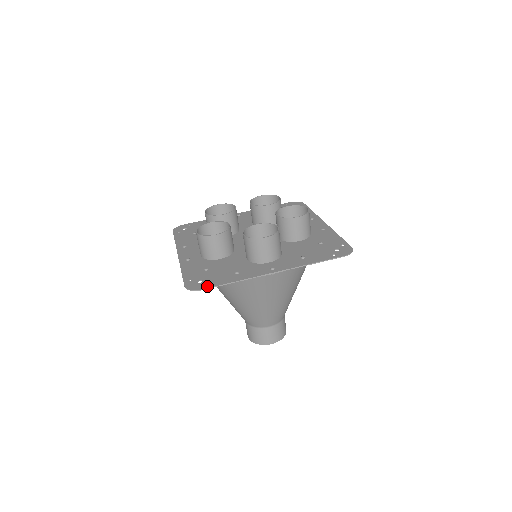
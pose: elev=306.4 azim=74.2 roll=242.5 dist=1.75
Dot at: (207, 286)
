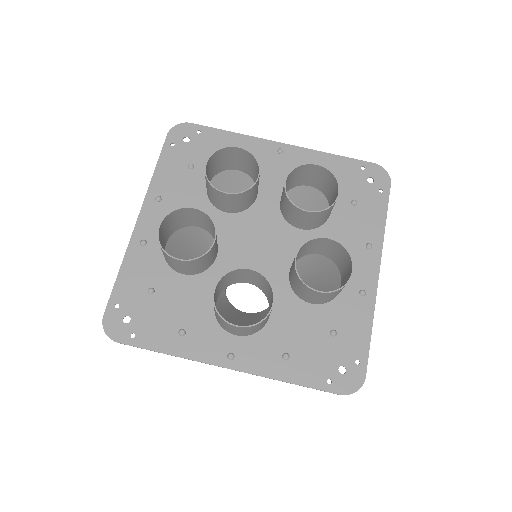
Dot at: (128, 340)
